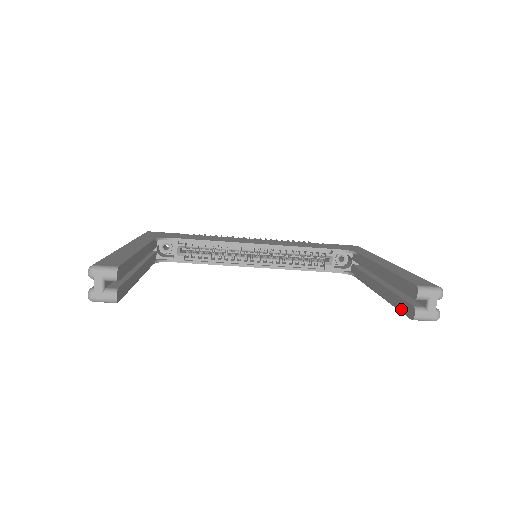
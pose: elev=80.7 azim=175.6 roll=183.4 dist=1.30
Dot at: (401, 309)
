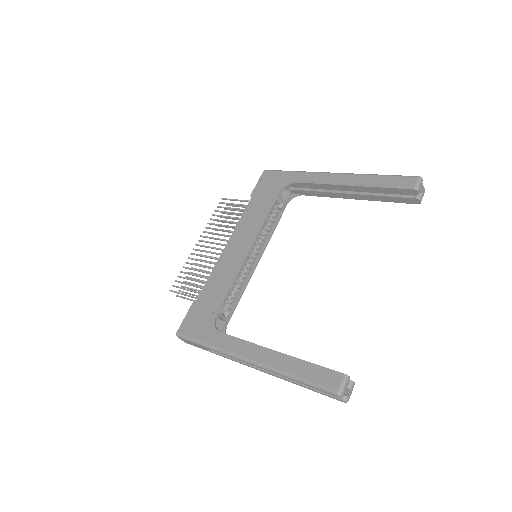
Dot at: (400, 202)
